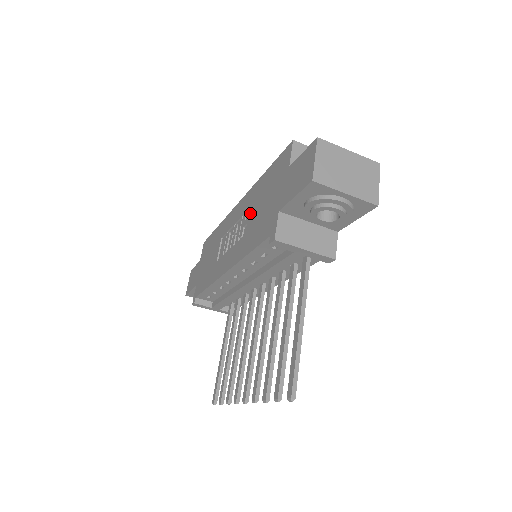
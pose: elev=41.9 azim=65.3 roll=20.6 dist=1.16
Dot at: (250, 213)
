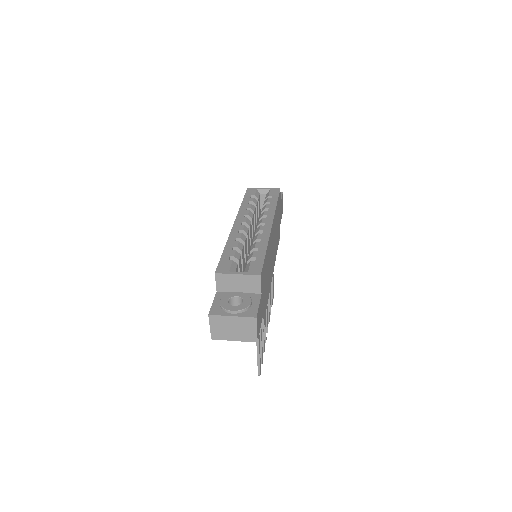
Dot at: occluded
